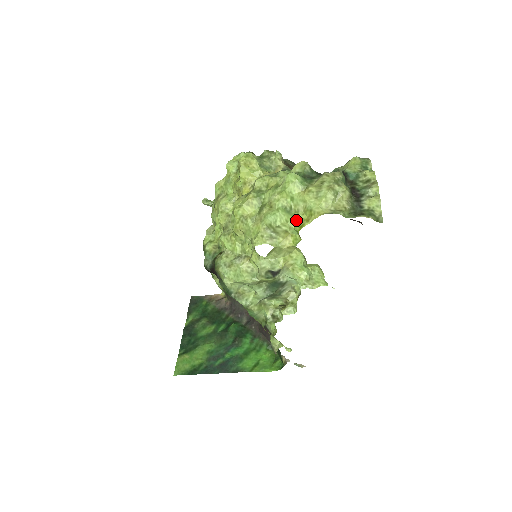
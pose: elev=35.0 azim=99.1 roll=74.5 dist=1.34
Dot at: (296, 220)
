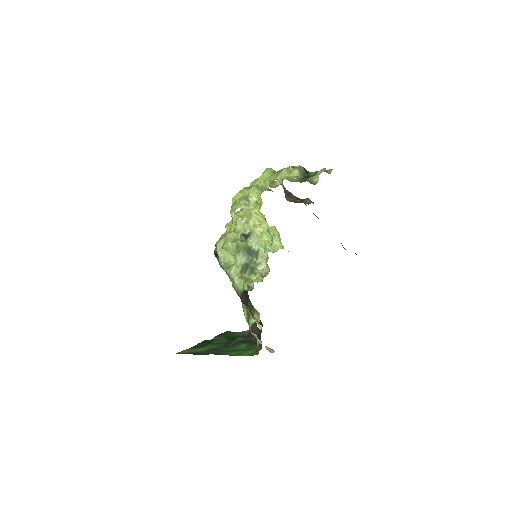
Dot at: occluded
